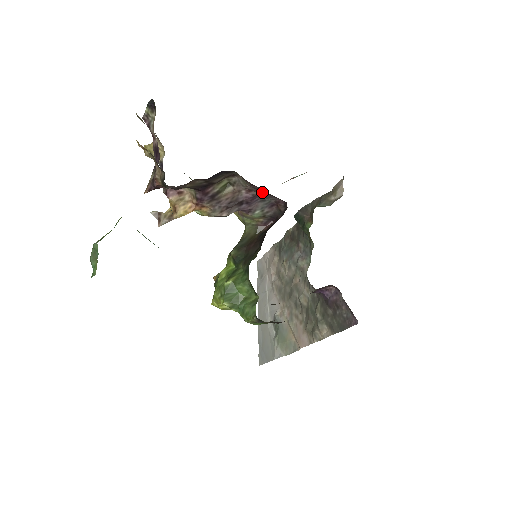
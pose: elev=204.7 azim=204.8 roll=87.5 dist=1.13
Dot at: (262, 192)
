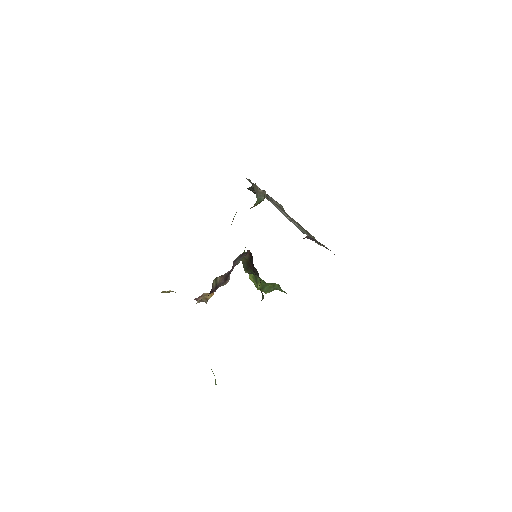
Dot at: occluded
